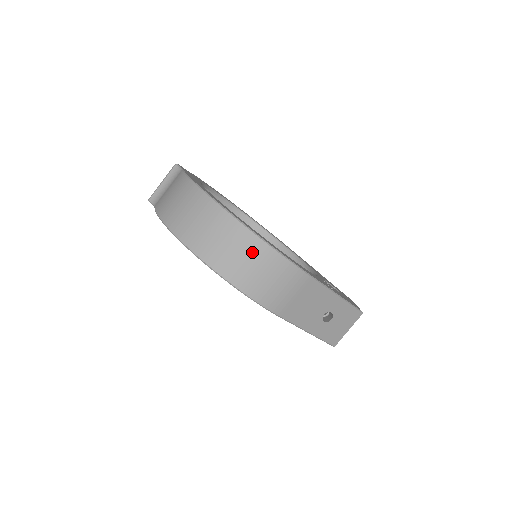
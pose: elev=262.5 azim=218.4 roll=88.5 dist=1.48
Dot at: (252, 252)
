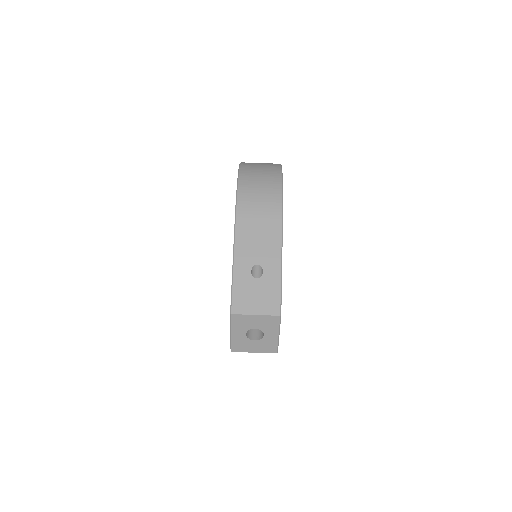
Dot at: (269, 174)
